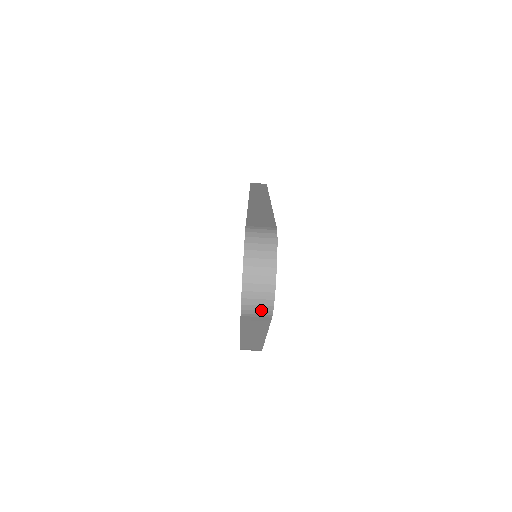
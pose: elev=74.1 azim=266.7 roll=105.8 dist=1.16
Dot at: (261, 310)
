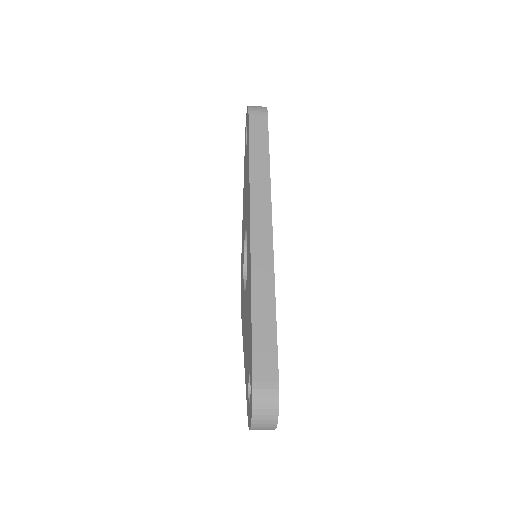
Dot at: occluded
